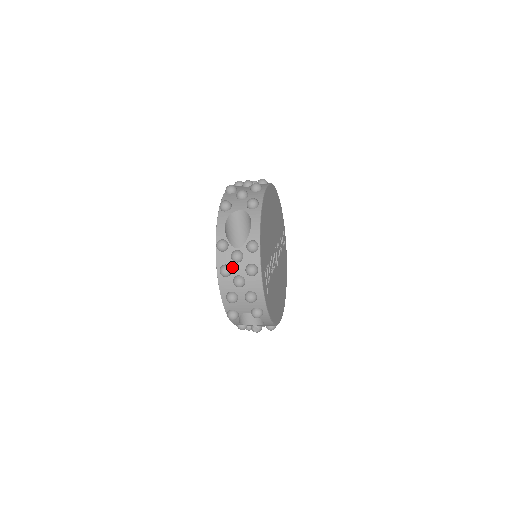
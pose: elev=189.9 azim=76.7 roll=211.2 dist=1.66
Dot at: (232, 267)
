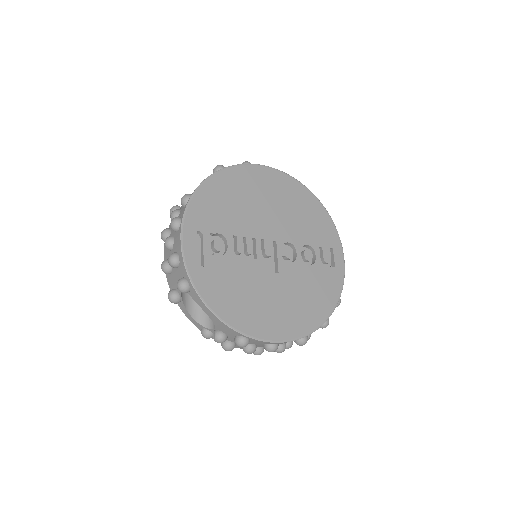
Dot at: occluded
